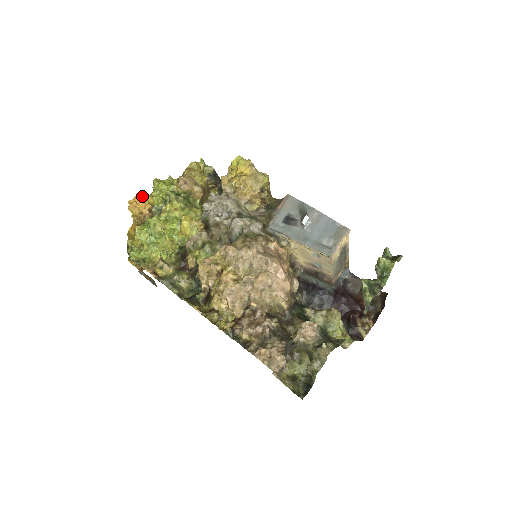
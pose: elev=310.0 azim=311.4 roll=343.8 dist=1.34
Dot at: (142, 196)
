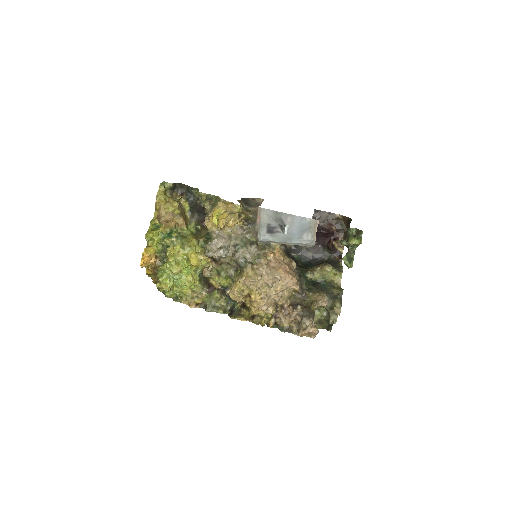
Dot at: (144, 253)
